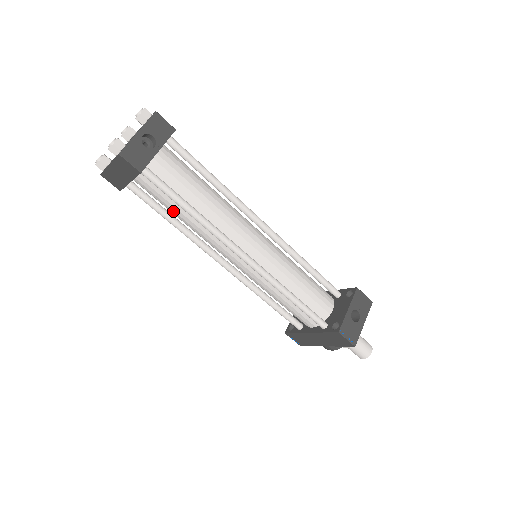
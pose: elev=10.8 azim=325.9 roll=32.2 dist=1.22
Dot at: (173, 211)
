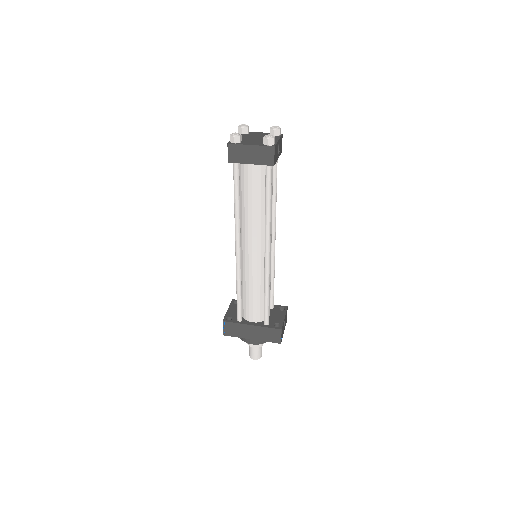
Dot at: (251, 198)
